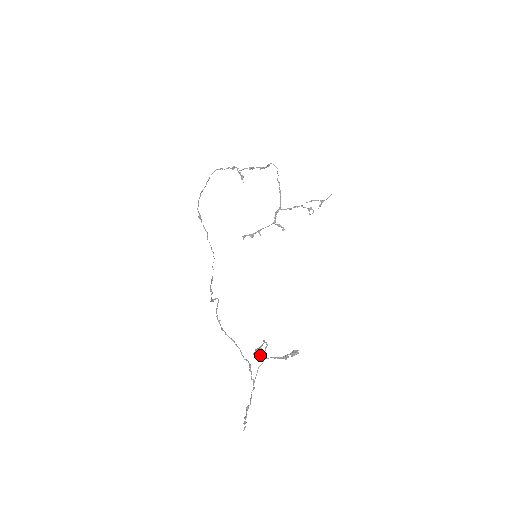
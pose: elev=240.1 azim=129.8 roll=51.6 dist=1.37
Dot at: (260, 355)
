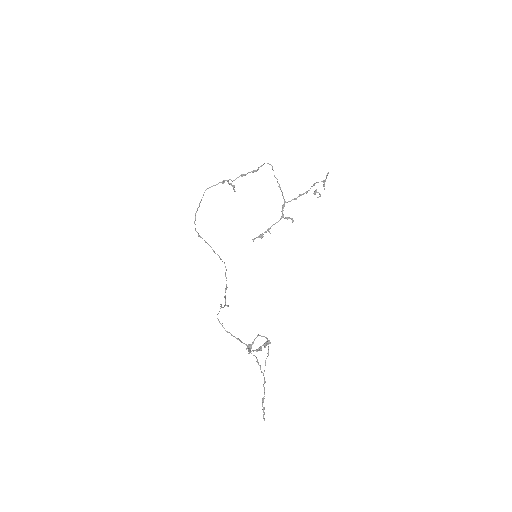
Dot at: (248, 350)
